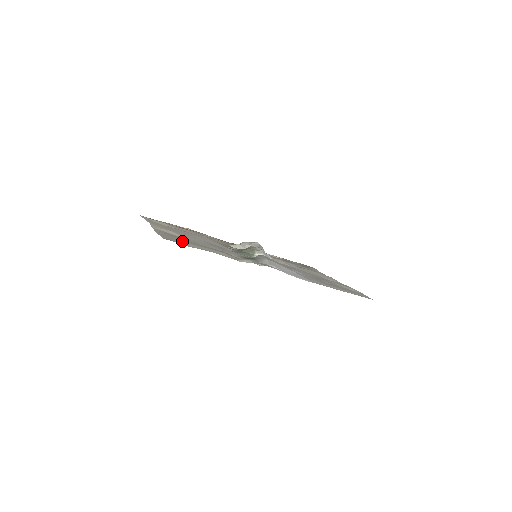
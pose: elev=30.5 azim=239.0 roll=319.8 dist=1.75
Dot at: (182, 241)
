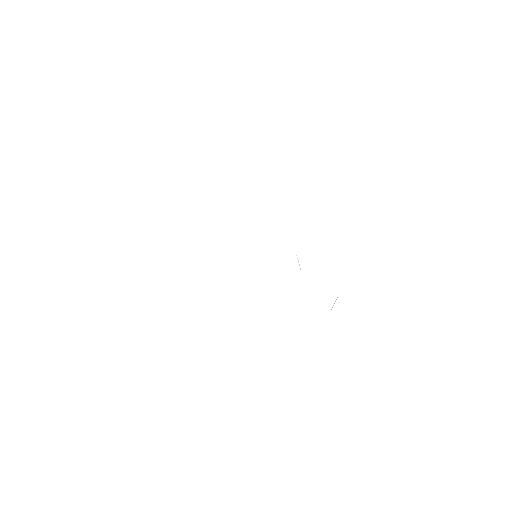
Dot at: occluded
